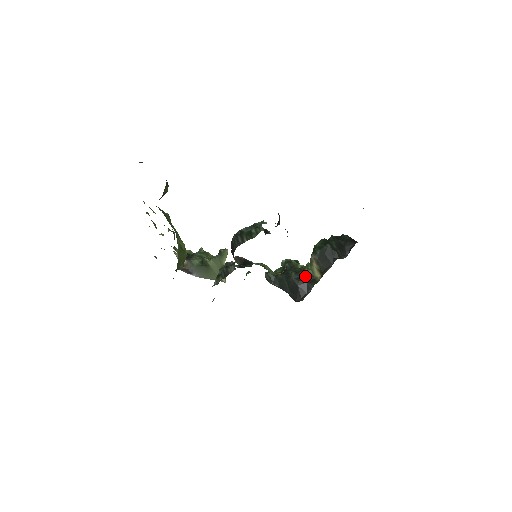
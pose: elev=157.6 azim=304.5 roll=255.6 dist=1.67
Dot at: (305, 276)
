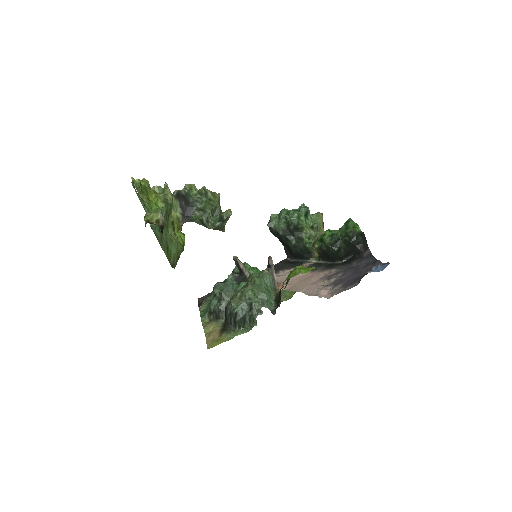
Dot at: (304, 250)
